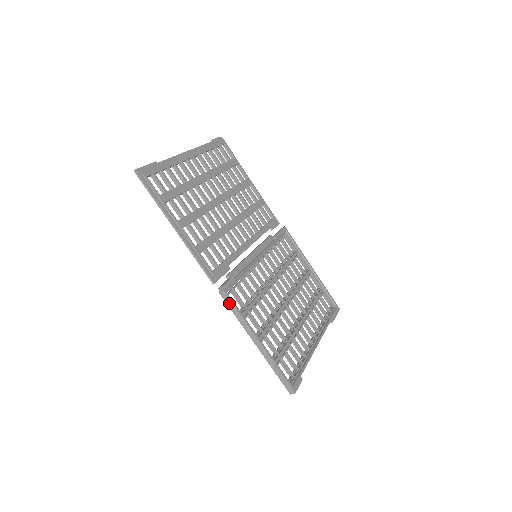
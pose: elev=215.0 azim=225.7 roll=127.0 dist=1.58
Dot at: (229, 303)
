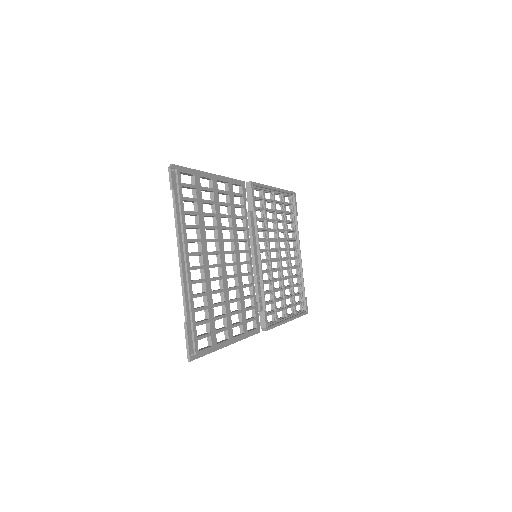
Dot at: occluded
